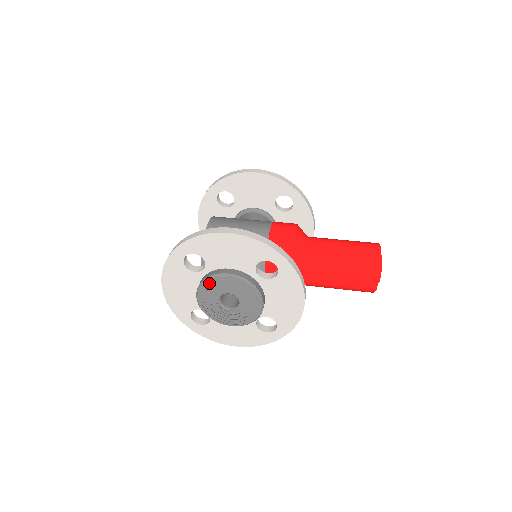
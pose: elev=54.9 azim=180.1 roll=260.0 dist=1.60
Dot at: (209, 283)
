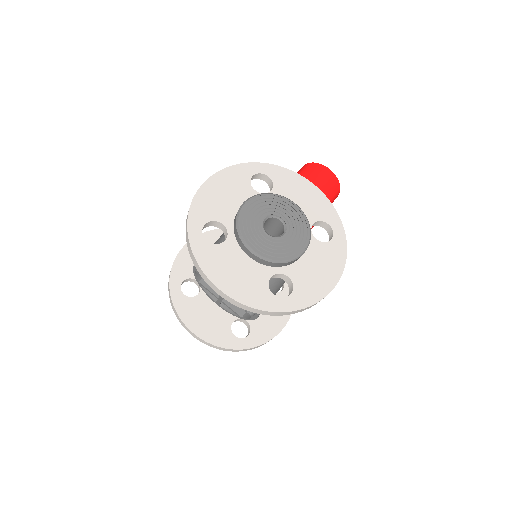
Dot at: (243, 225)
